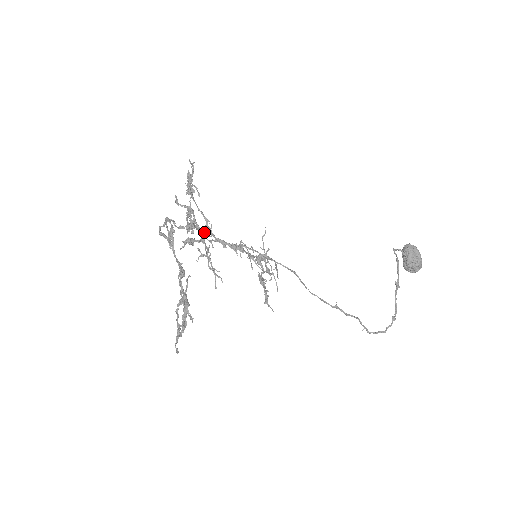
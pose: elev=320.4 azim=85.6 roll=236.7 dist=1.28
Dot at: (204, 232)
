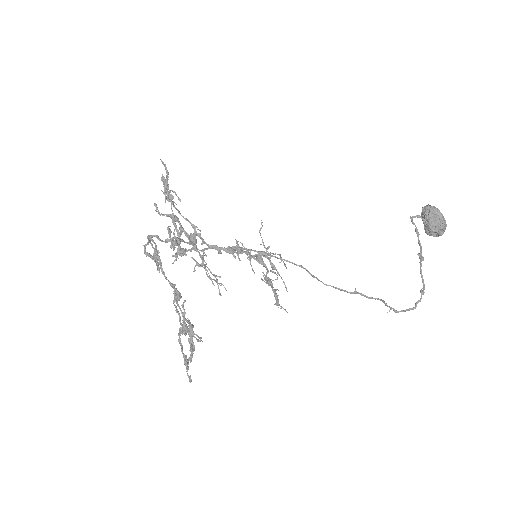
Dot at: (194, 240)
